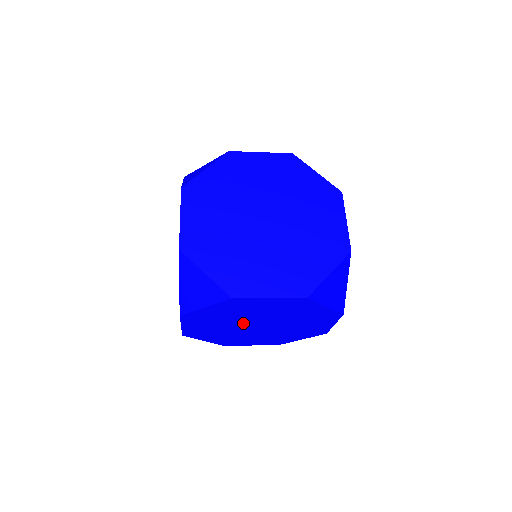
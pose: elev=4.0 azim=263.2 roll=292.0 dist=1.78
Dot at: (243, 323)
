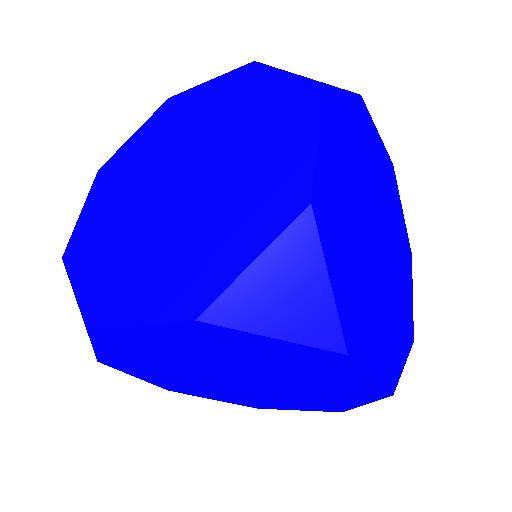
Dot at: (203, 373)
